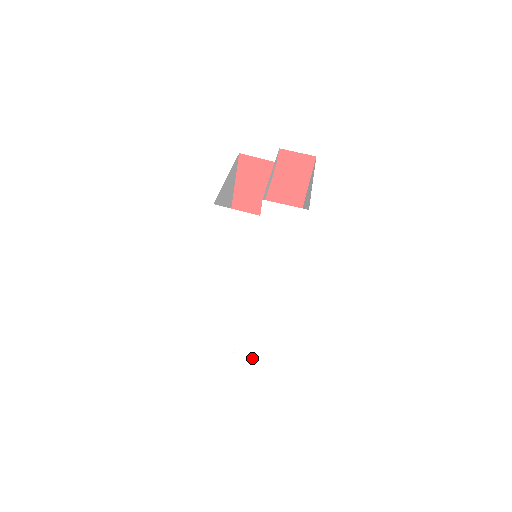
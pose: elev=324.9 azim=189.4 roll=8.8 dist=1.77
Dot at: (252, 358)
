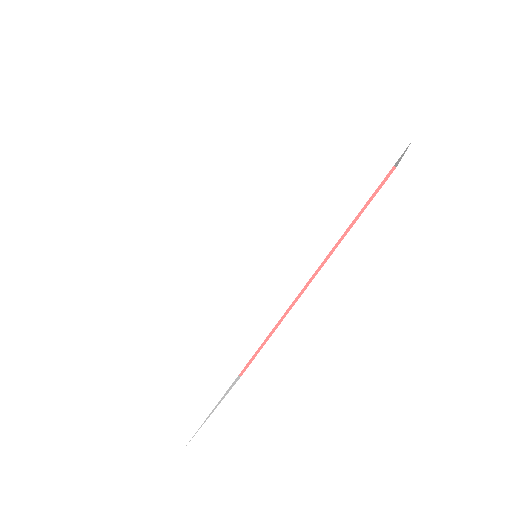
Dot at: (168, 420)
